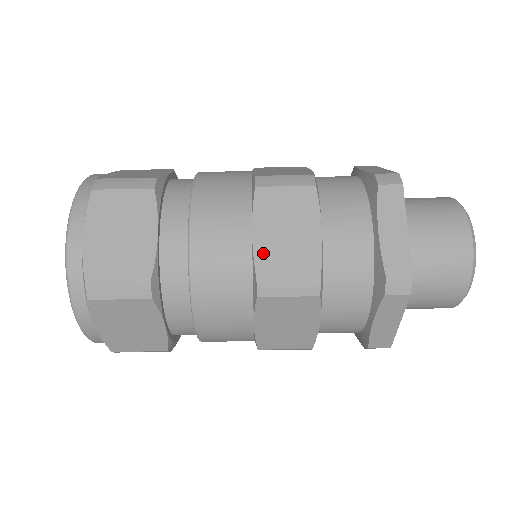
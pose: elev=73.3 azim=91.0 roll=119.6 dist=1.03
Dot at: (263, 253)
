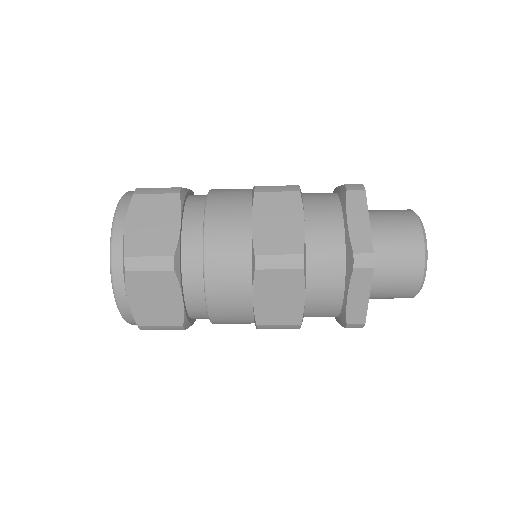
Dot at: (261, 311)
